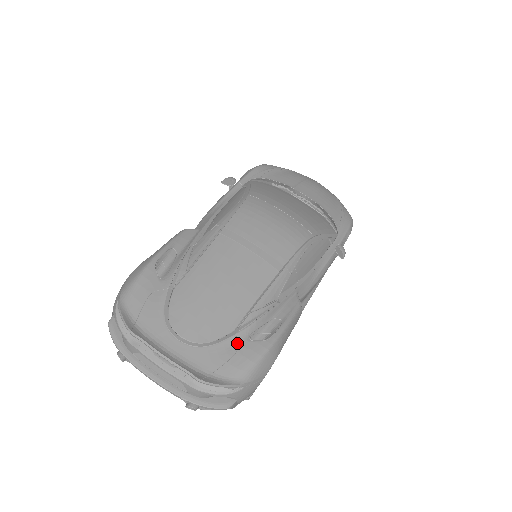
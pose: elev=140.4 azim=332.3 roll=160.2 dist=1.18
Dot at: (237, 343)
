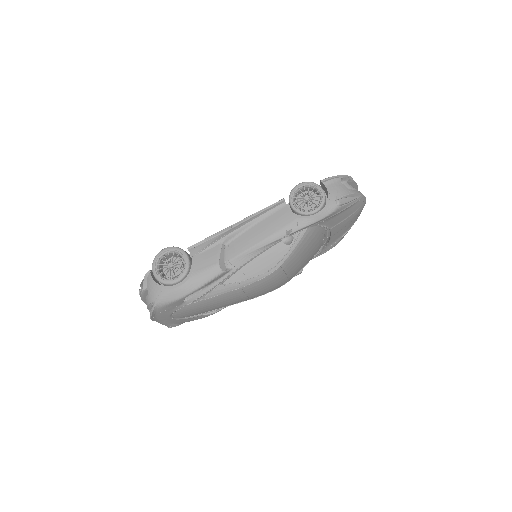
Dot at: (196, 317)
